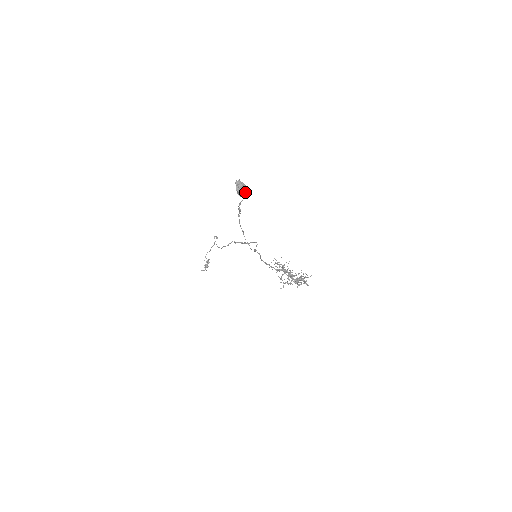
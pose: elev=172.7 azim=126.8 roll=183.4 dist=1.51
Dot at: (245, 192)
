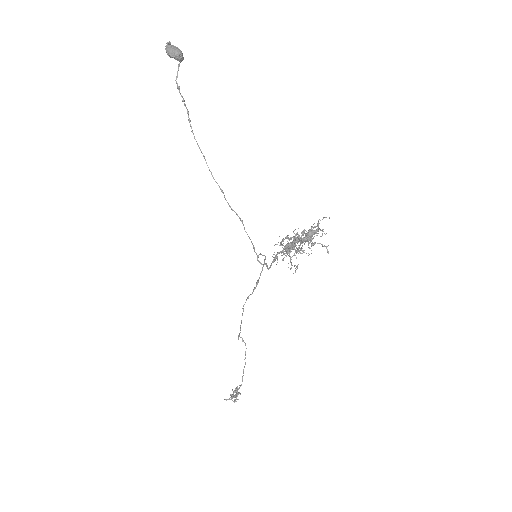
Dot at: (175, 49)
